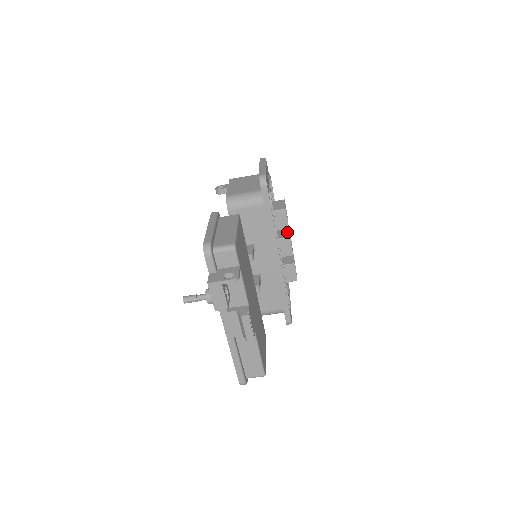
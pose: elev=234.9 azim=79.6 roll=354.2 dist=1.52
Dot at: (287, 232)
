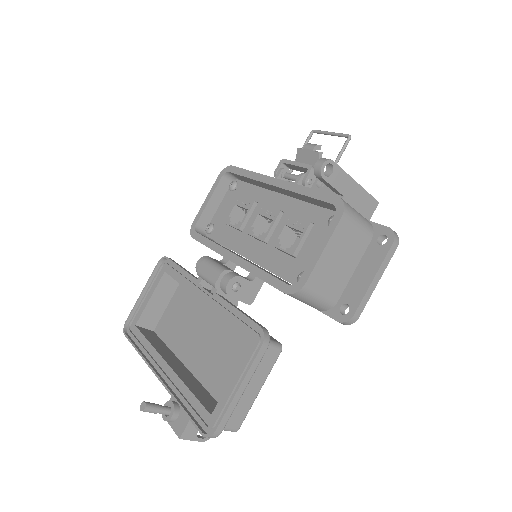
Dot at: occluded
